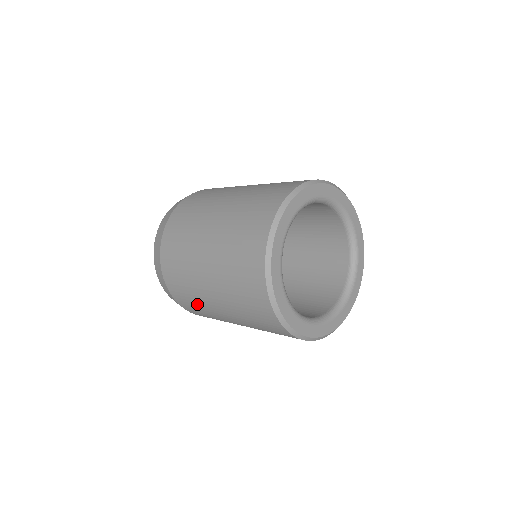
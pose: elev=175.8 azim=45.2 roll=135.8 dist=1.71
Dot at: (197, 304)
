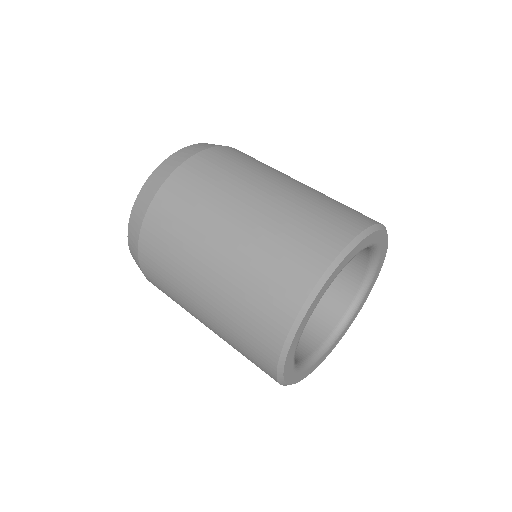
Dot at: occluded
